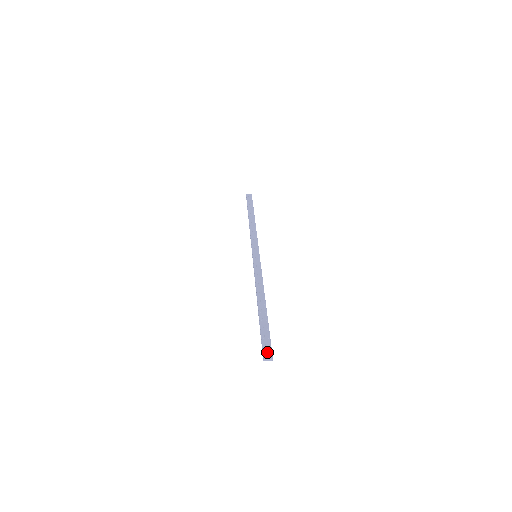
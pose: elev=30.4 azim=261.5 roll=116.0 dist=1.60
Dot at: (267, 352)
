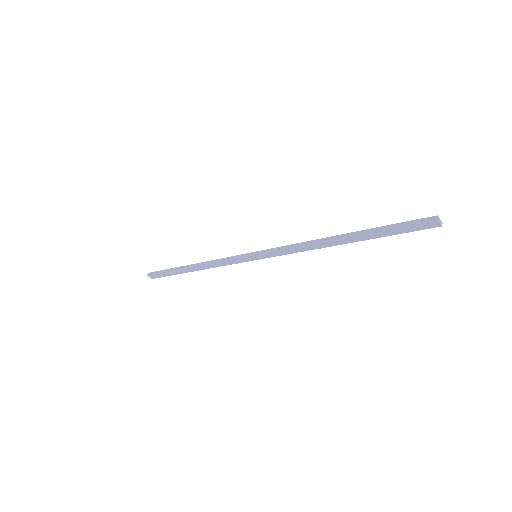
Dot at: (428, 221)
